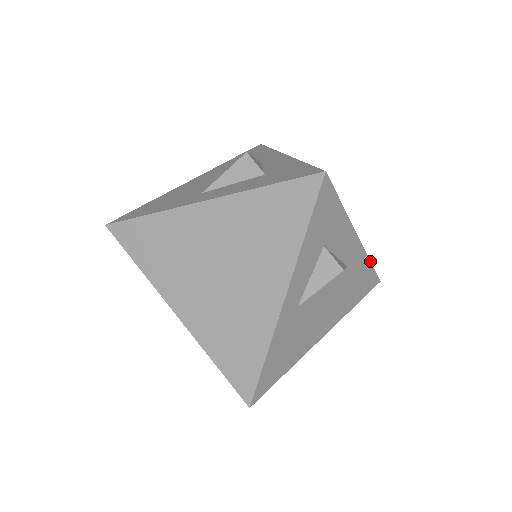
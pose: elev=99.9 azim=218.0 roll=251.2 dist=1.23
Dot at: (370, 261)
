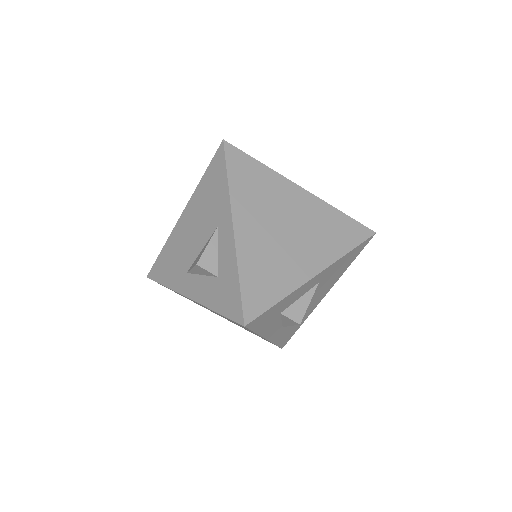
Dot at: (348, 253)
